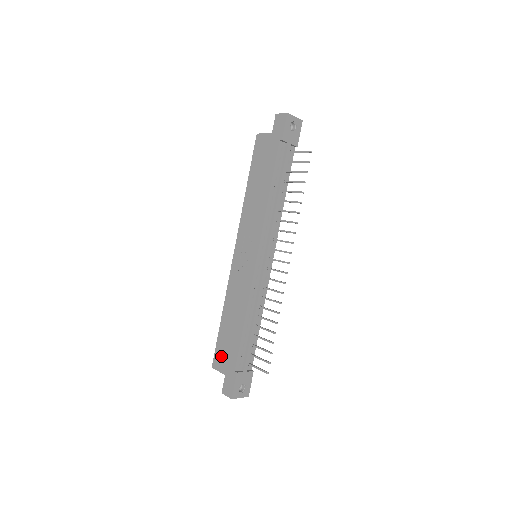
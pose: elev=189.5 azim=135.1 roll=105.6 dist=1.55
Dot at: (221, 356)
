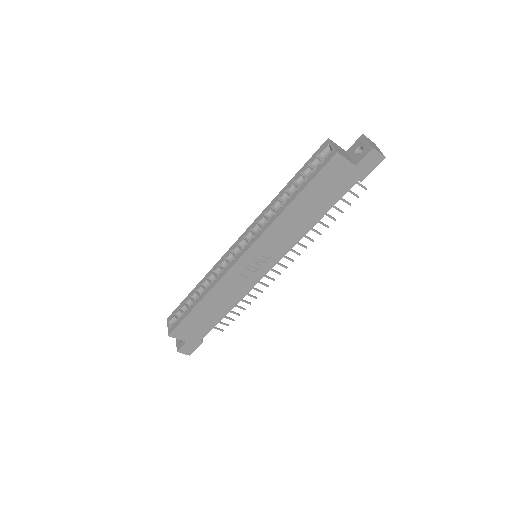
Dot at: (186, 330)
